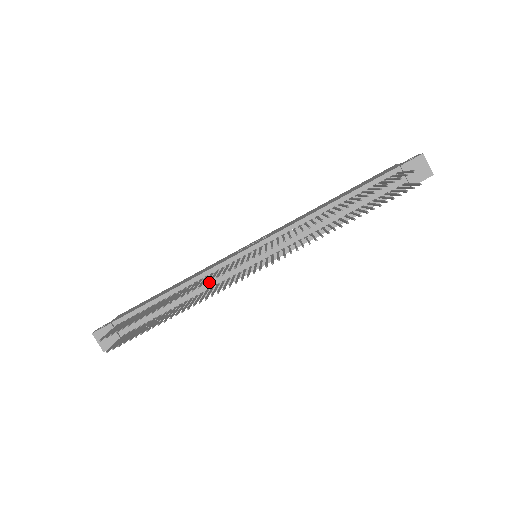
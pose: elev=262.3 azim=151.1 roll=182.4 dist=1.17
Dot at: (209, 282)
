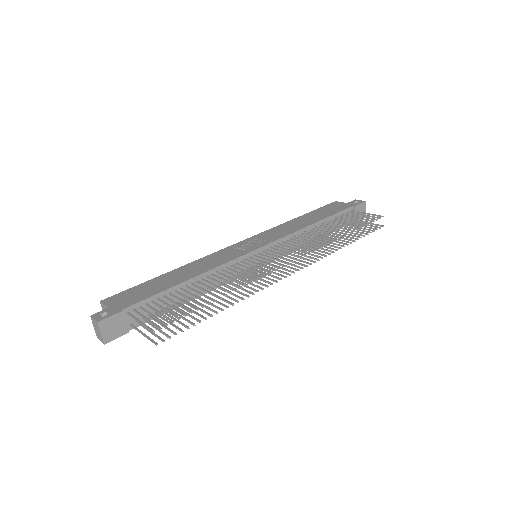
Dot at: occluded
